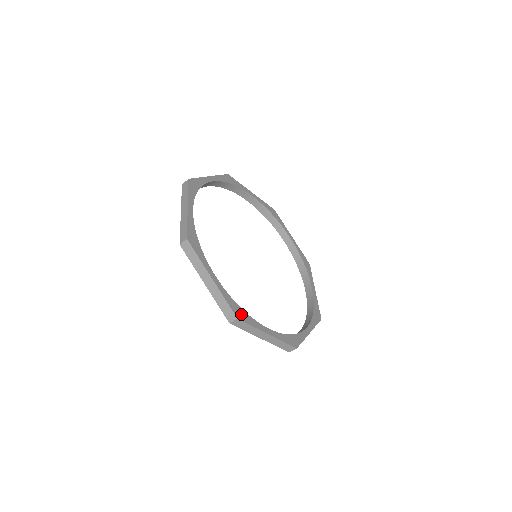
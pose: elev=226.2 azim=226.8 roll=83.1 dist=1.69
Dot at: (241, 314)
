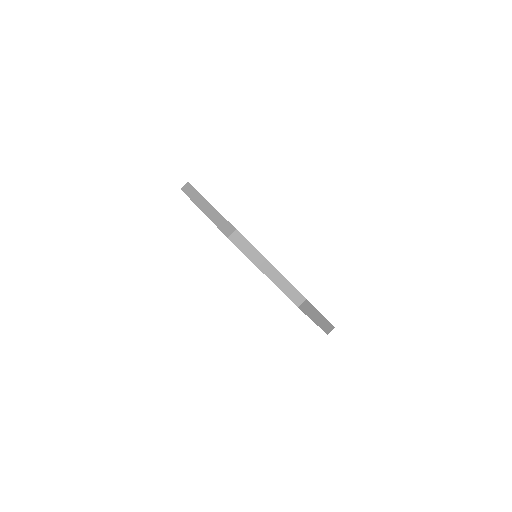
Dot at: occluded
